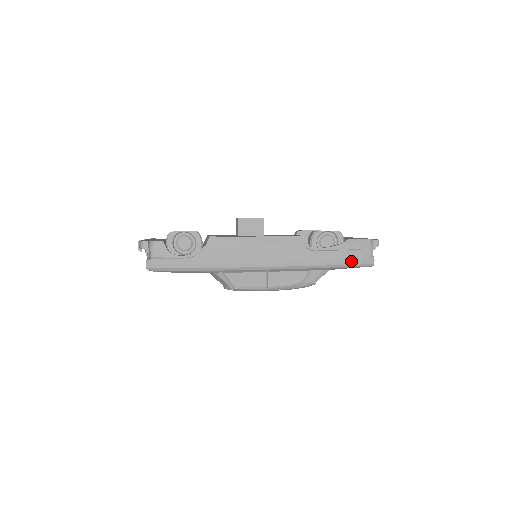
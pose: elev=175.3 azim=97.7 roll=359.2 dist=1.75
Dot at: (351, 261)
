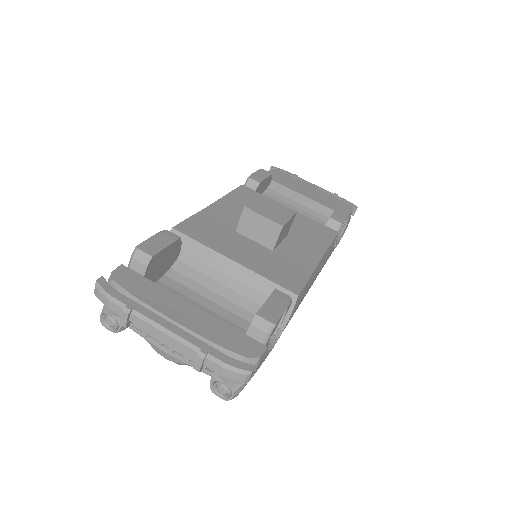
Dot at: occluded
